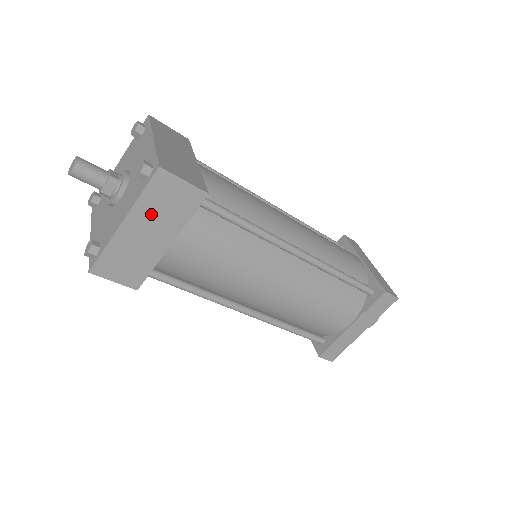
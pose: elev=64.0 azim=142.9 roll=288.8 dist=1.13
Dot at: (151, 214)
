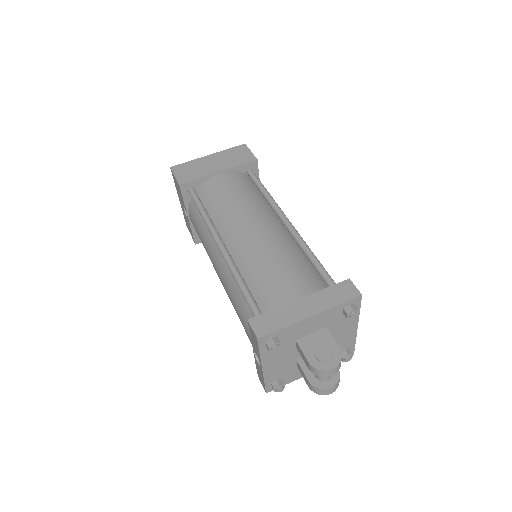
Dot at: (224, 157)
